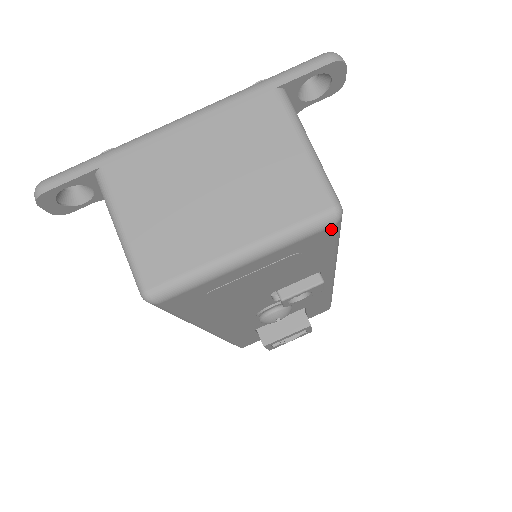
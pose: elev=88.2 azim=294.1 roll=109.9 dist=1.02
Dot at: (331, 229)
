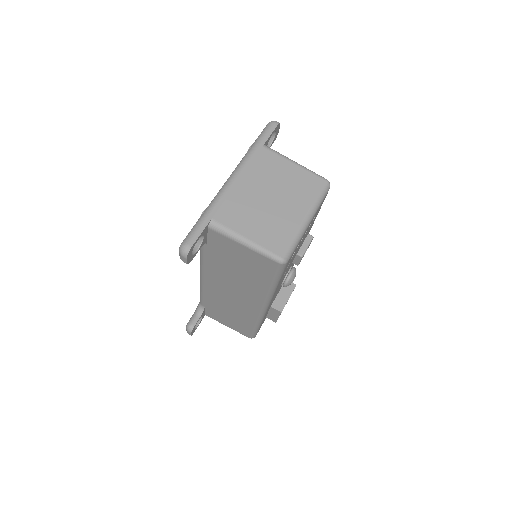
Dot at: (327, 193)
